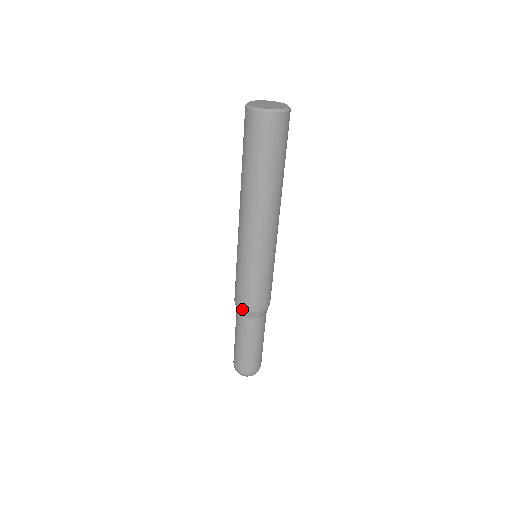
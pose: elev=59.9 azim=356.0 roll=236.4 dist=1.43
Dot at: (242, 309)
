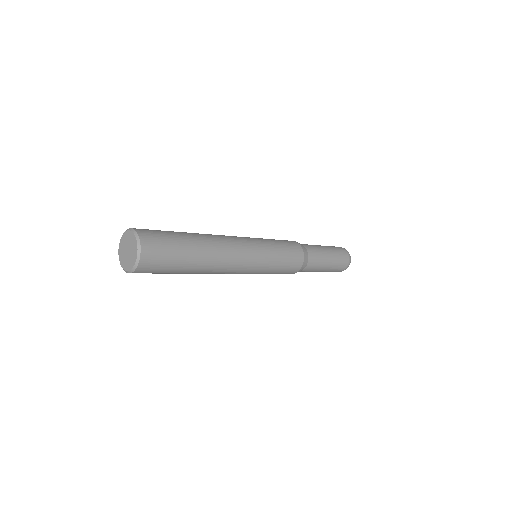
Dot at: occluded
